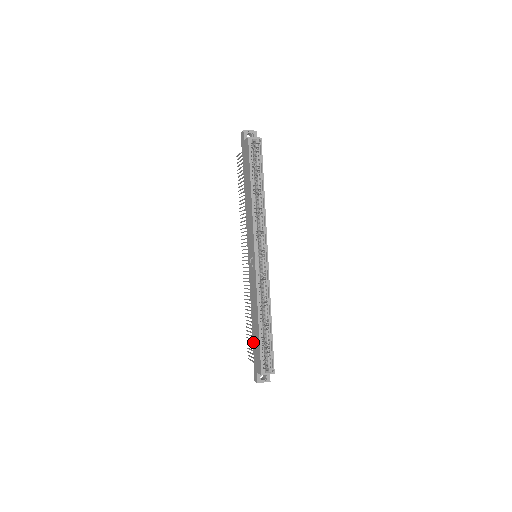
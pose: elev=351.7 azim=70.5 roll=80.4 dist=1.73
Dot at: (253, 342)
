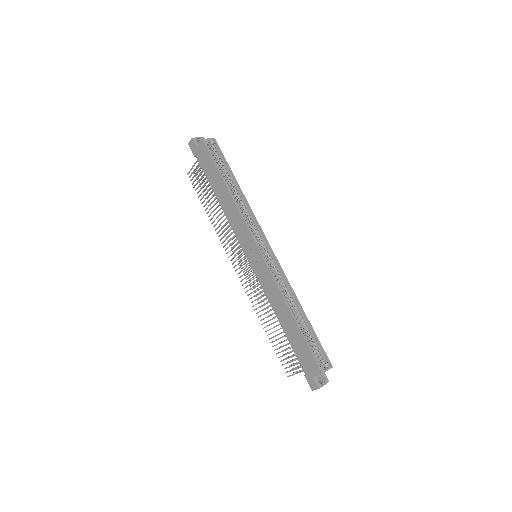
Dot at: (293, 347)
